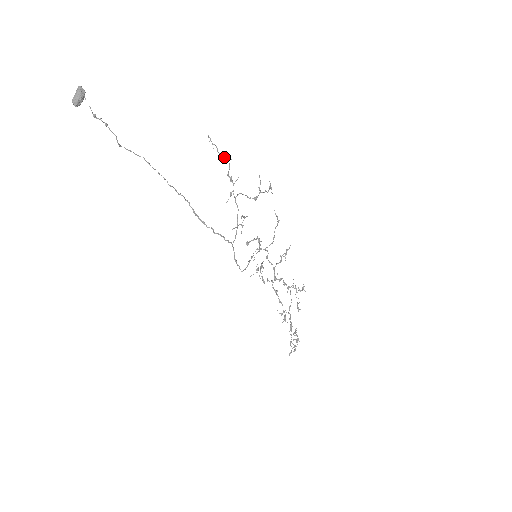
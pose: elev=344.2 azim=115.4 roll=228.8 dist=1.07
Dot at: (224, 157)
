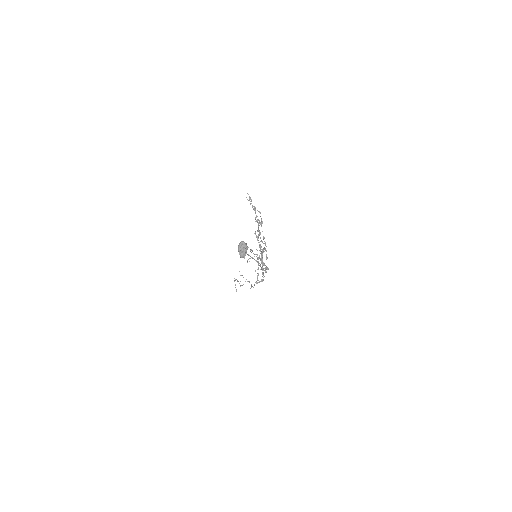
Dot at: (255, 209)
